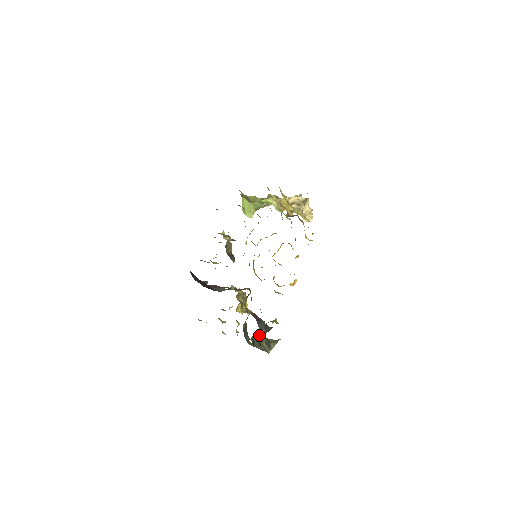
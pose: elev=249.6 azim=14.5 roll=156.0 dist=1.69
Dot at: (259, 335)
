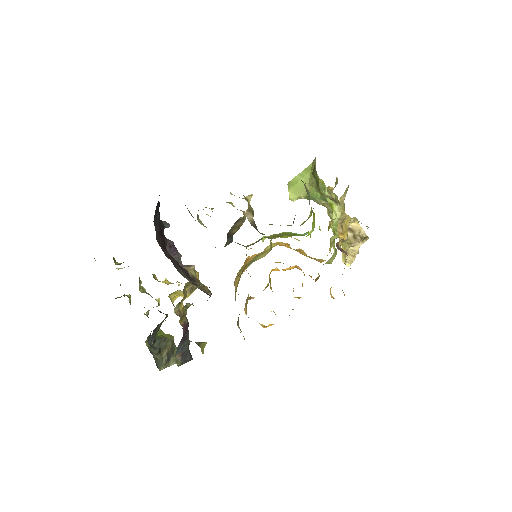
Dot at: (169, 336)
